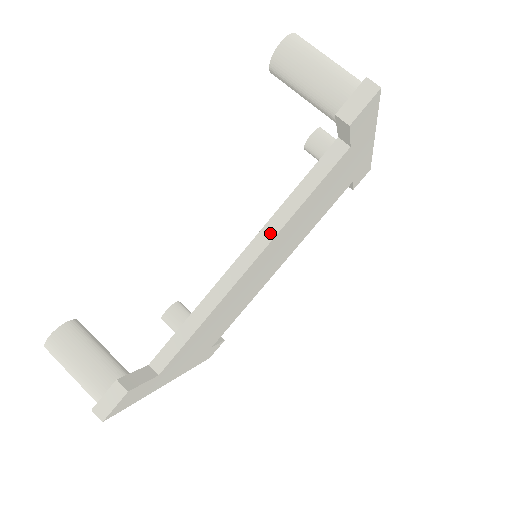
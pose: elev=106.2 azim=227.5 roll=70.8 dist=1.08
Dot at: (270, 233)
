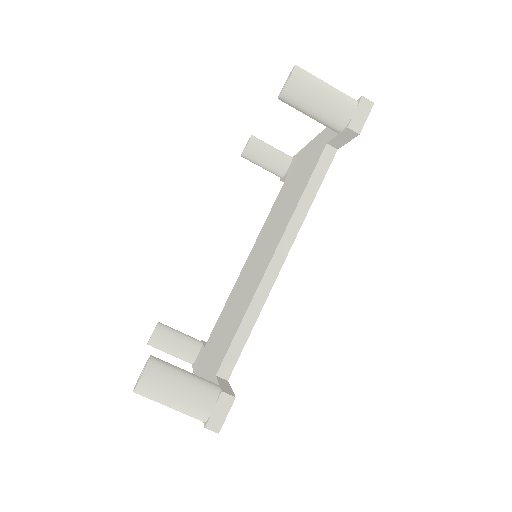
Dot at: (293, 231)
